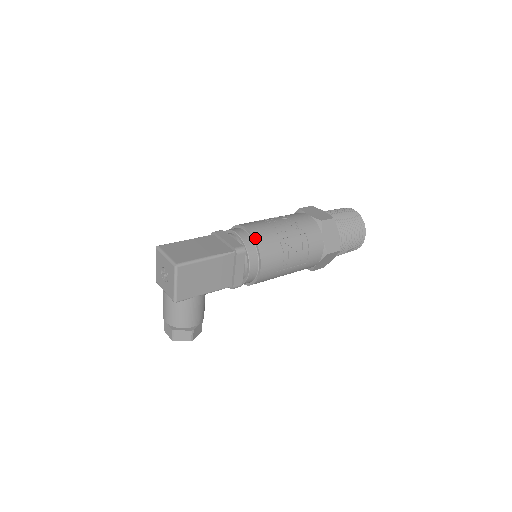
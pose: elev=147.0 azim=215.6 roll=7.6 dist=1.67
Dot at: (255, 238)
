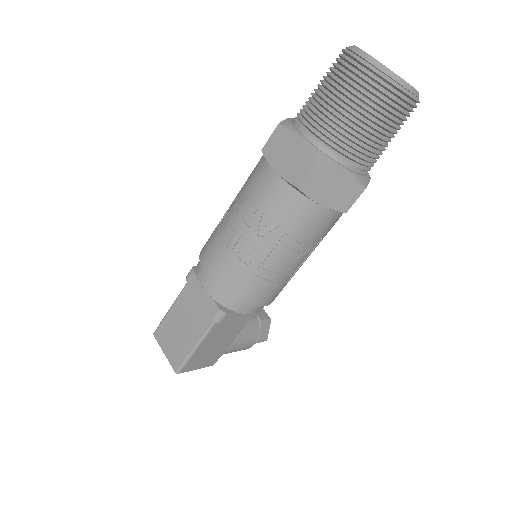
Dot at: (224, 291)
